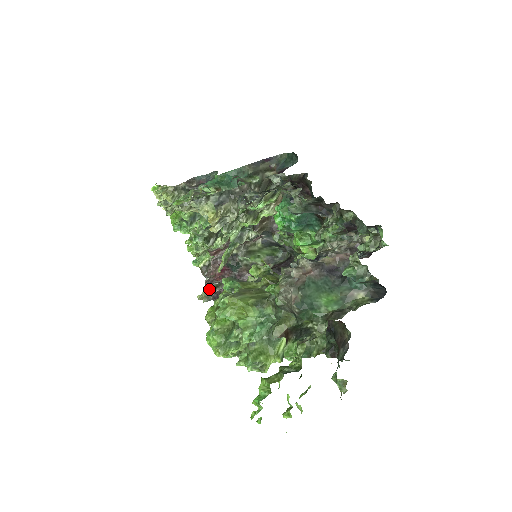
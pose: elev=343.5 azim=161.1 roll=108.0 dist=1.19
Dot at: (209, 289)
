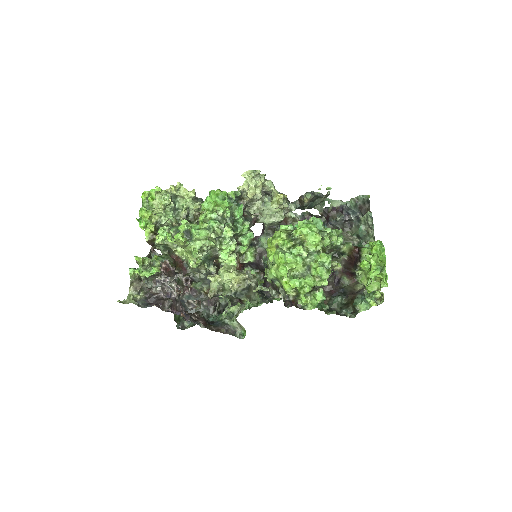
Dot at: (155, 288)
